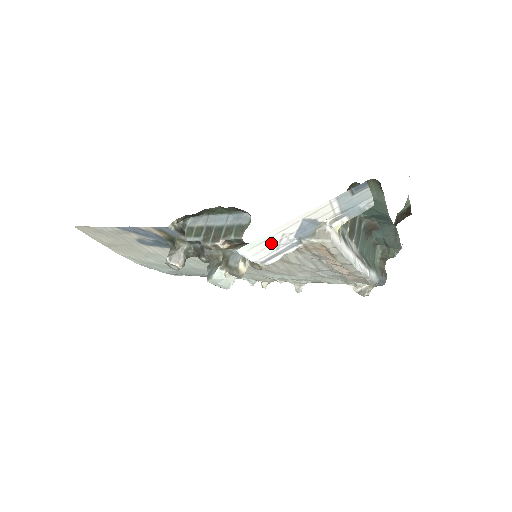
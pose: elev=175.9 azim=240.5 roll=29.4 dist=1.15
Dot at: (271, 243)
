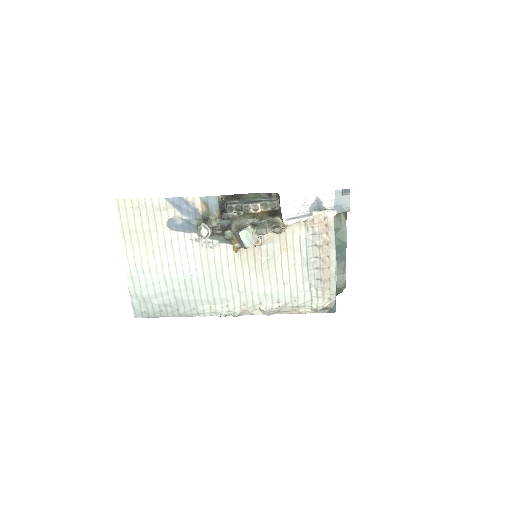
Dot at: (296, 206)
